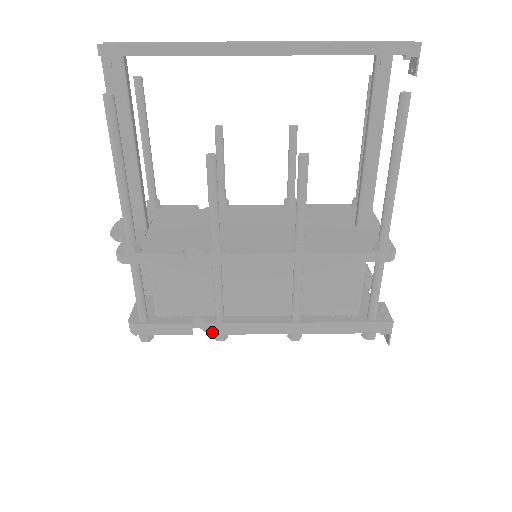
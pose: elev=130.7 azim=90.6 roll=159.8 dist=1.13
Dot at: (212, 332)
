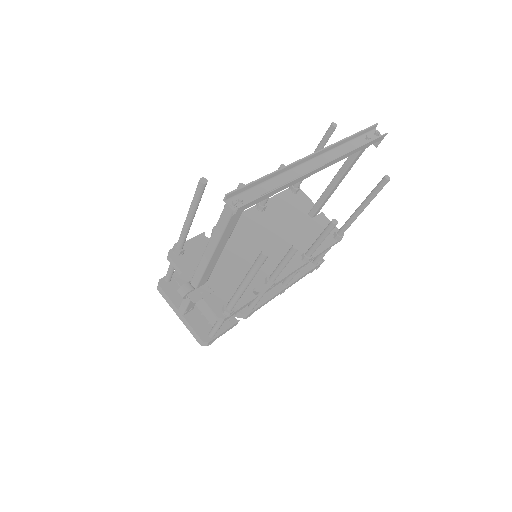
Dot at: (247, 317)
